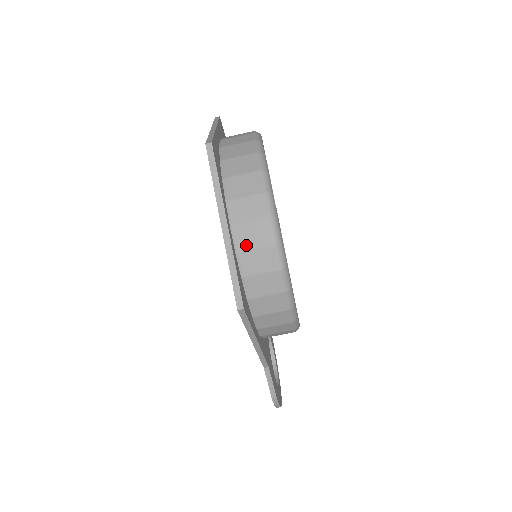
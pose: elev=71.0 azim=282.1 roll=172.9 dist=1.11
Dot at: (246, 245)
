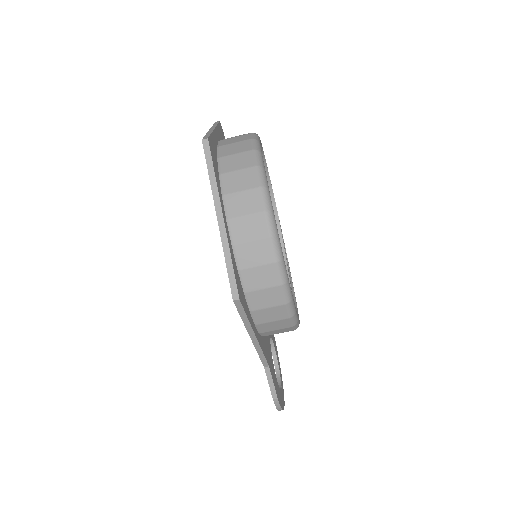
Dot at: (242, 238)
